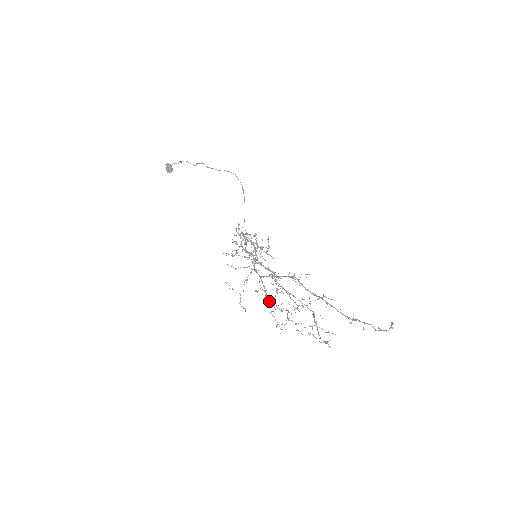
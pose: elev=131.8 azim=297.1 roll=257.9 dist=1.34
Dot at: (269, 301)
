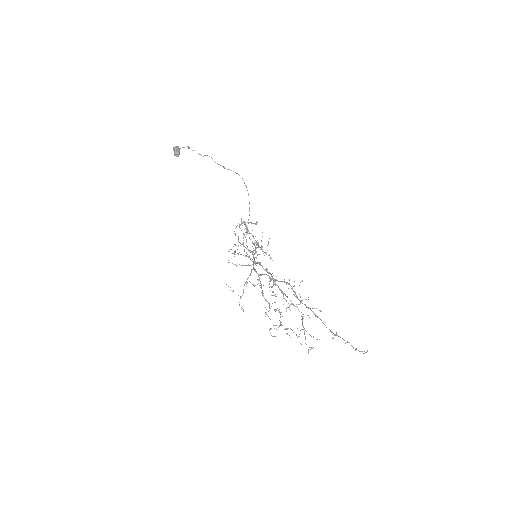
Dot at: (265, 300)
